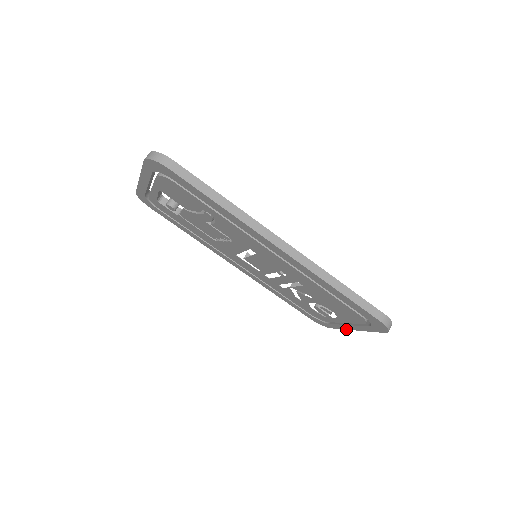
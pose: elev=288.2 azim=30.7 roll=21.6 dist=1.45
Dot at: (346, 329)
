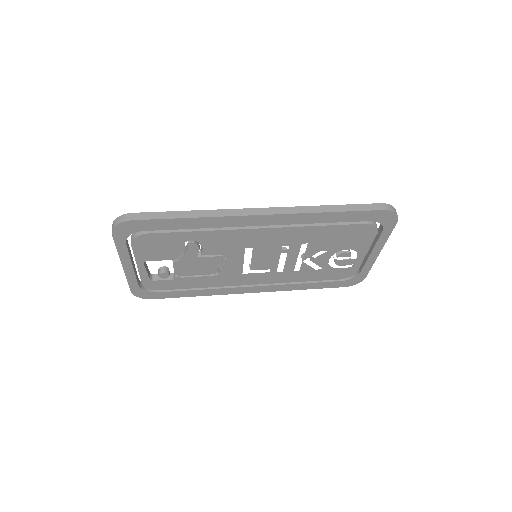
Dot at: (374, 261)
